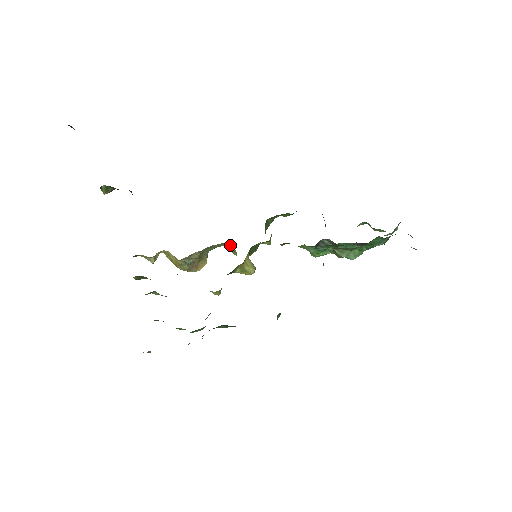
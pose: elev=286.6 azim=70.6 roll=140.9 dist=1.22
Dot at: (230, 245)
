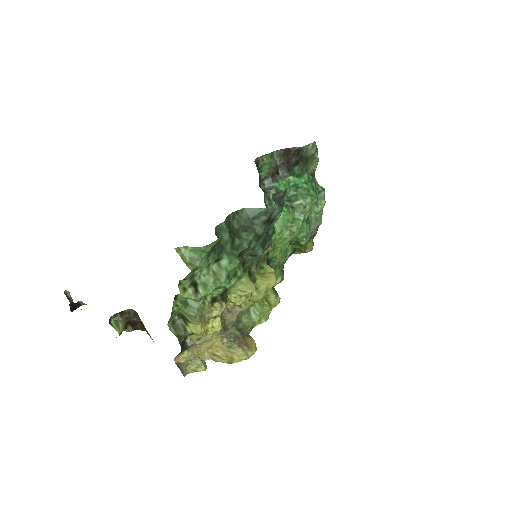
Dot at: (254, 308)
